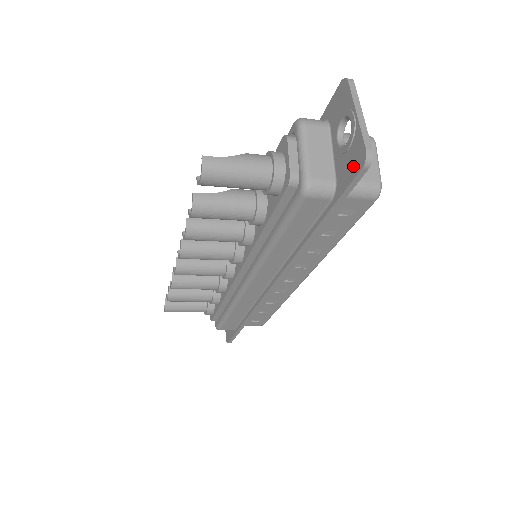
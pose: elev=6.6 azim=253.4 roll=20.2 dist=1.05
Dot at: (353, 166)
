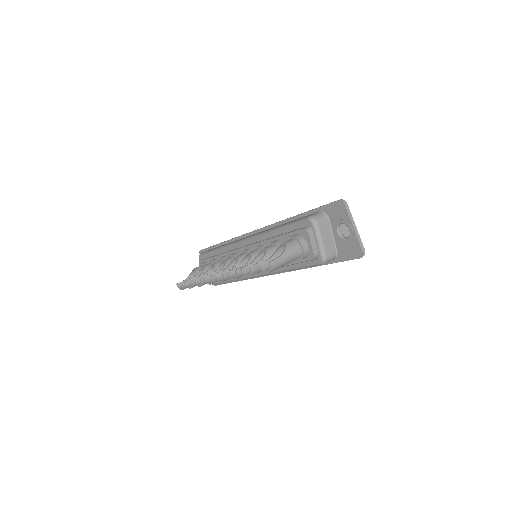
Dot at: (352, 253)
